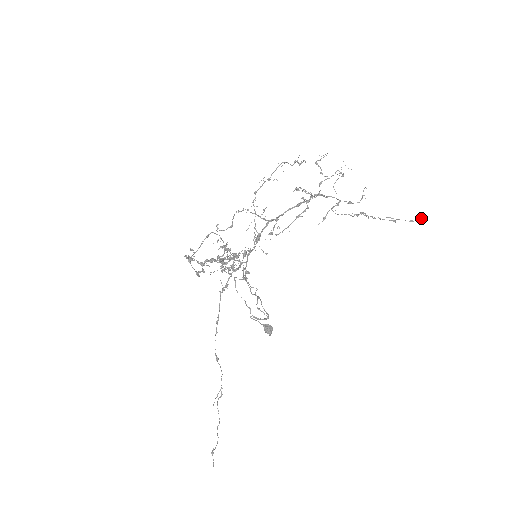
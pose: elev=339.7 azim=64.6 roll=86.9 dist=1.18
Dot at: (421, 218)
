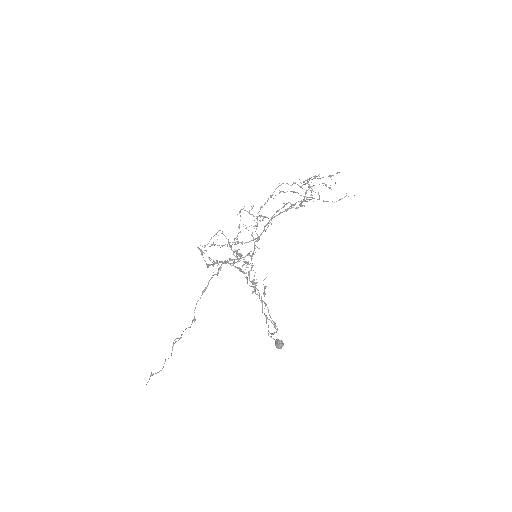
Dot at: (338, 172)
